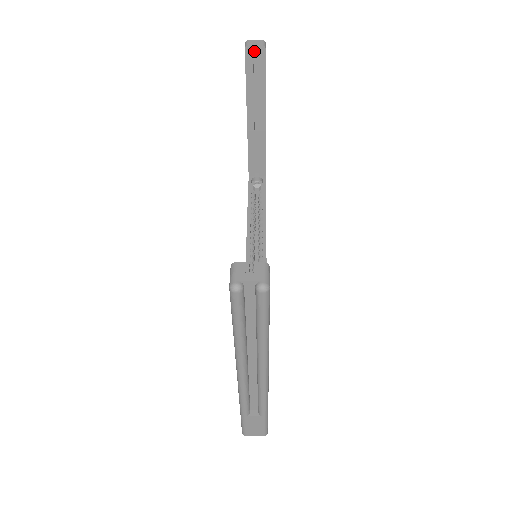
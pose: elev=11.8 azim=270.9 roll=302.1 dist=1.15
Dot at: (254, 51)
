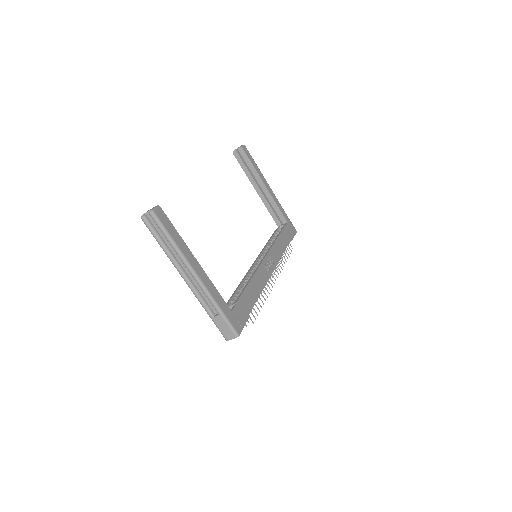
Dot at: occluded
